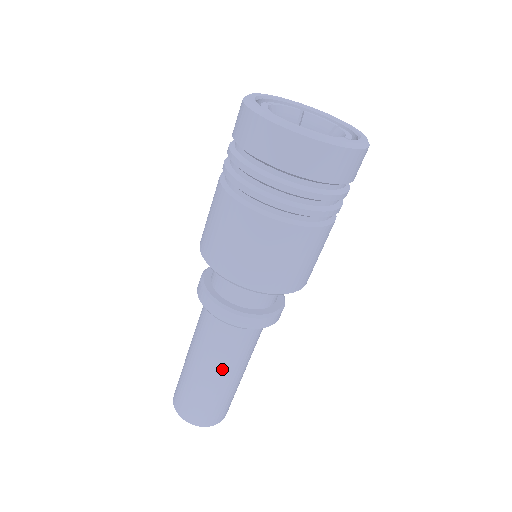
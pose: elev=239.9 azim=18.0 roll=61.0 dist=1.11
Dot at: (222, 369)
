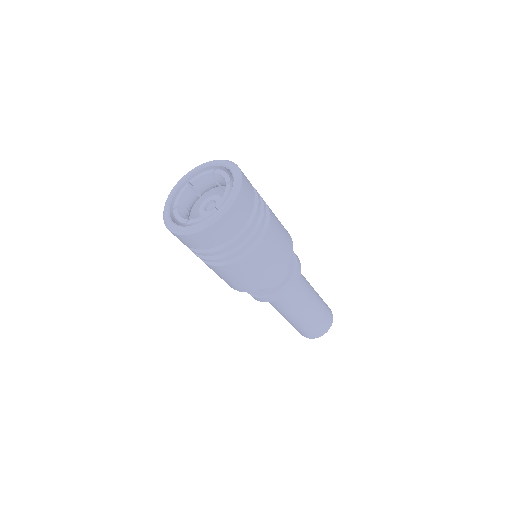
Dot at: (286, 315)
